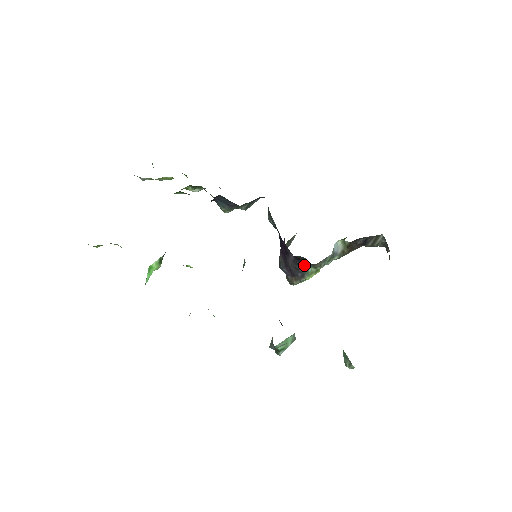
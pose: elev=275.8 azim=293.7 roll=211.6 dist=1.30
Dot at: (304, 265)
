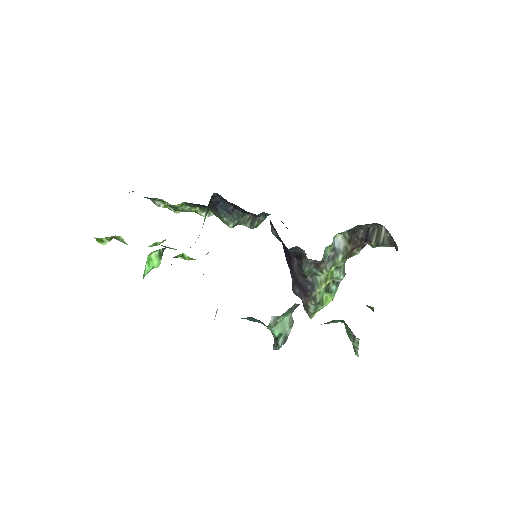
Dot at: (306, 263)
